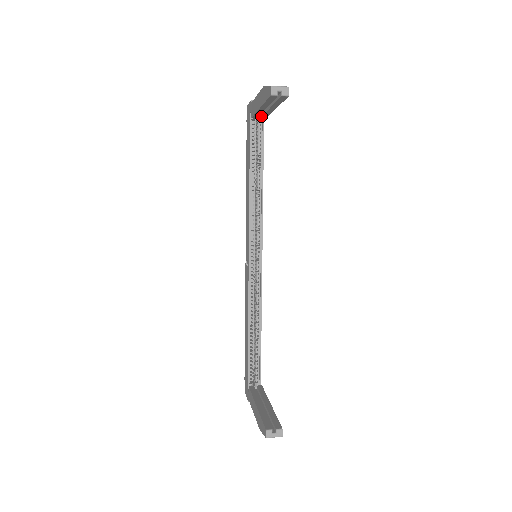
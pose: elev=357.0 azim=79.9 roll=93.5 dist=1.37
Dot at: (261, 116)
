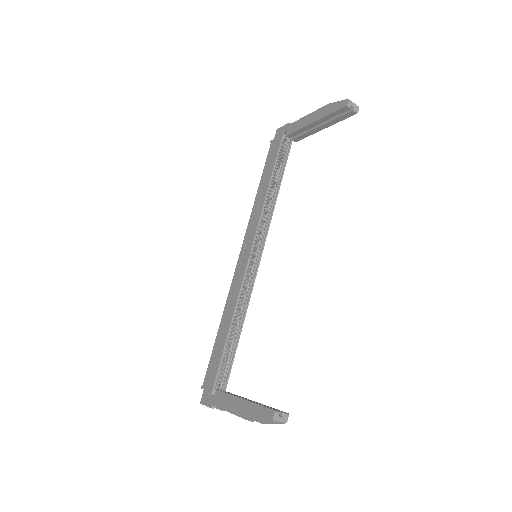
Dot at: (297, 136)
